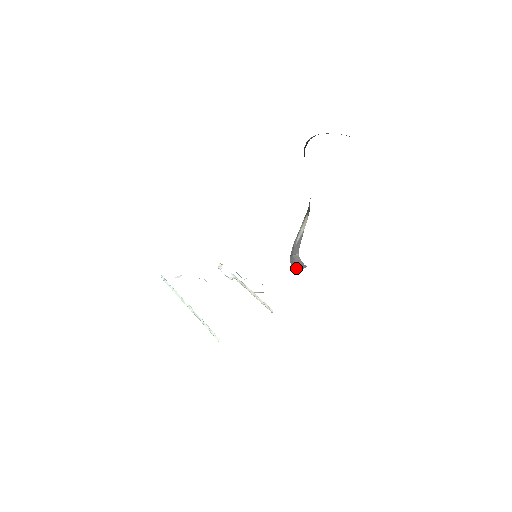
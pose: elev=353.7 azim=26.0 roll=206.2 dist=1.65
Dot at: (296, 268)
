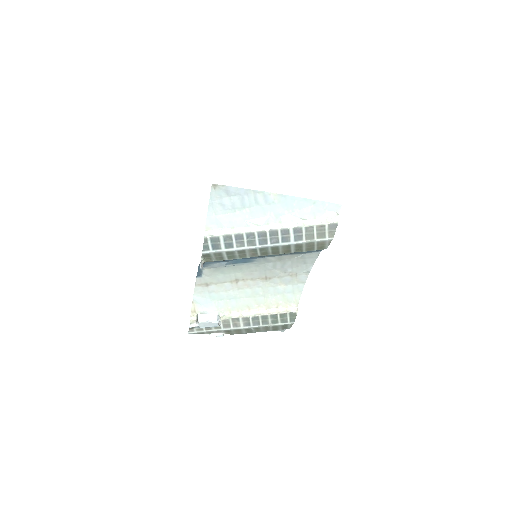
Dot at: occluded
